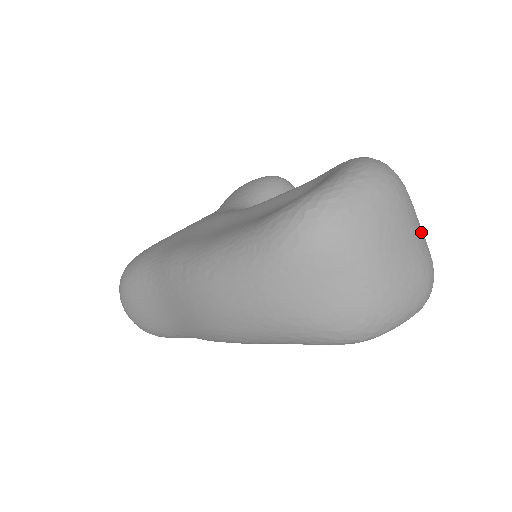
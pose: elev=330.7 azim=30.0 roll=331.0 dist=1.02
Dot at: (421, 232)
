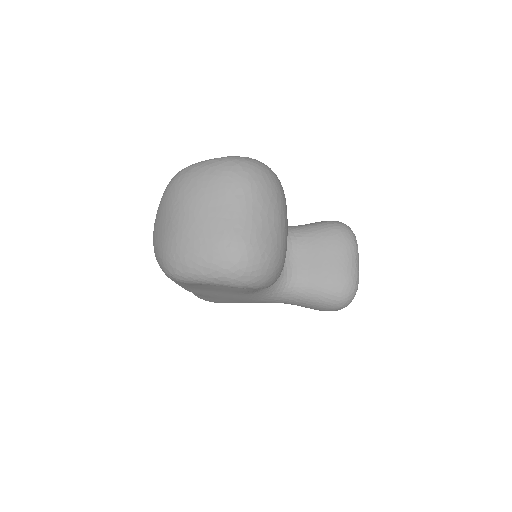
Dot at: (249, 217)
